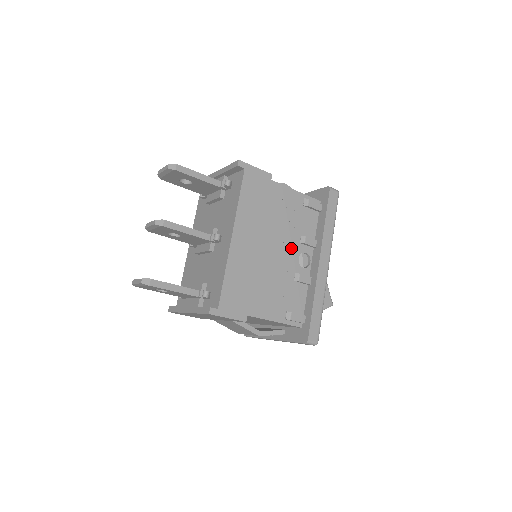
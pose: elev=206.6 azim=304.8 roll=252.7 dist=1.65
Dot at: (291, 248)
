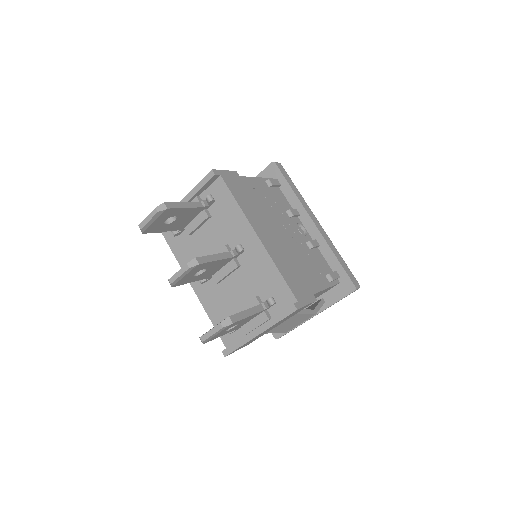
Dot at: (289, 225)
